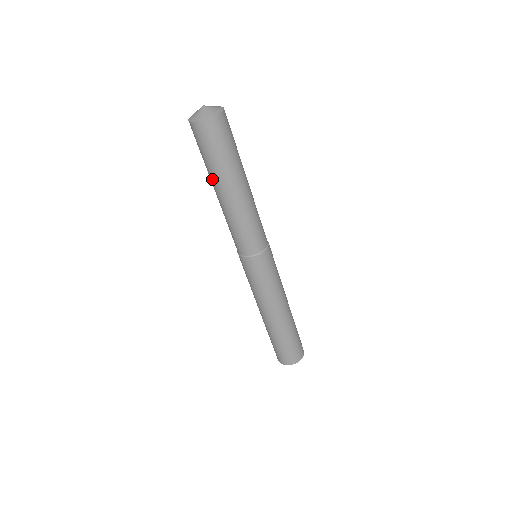
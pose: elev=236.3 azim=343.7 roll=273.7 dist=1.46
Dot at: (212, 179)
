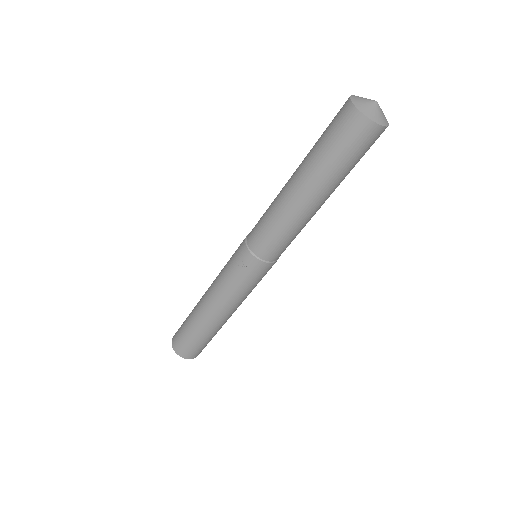
Dot at: (323, 183)
